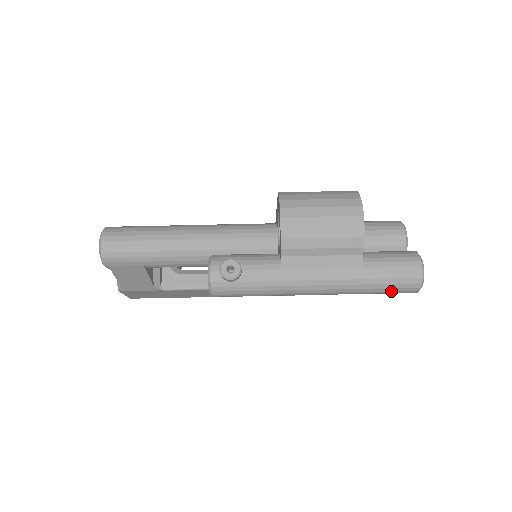
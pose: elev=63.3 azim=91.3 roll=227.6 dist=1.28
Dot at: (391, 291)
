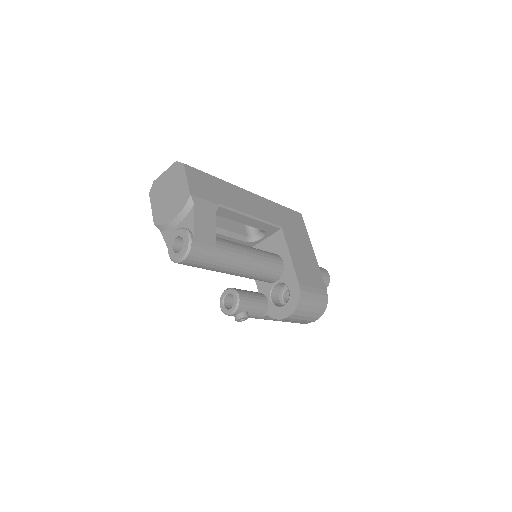
Dot at: occluded
